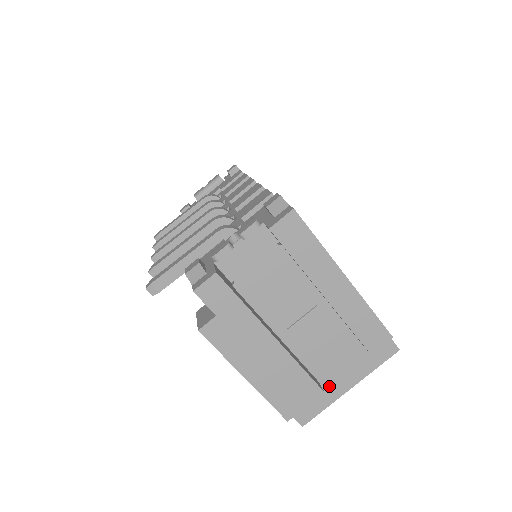
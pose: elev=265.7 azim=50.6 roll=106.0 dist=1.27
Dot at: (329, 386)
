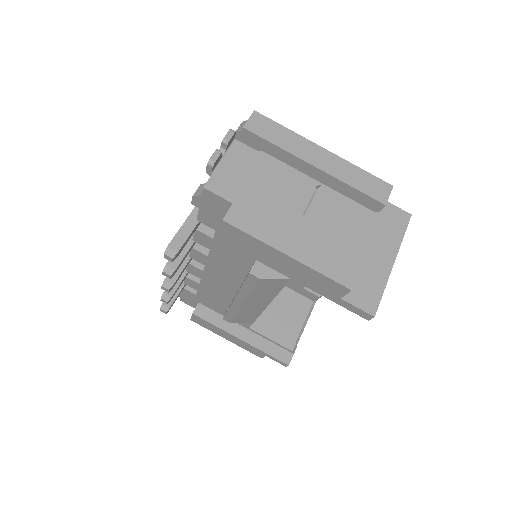
Dot at: (373, 266)
